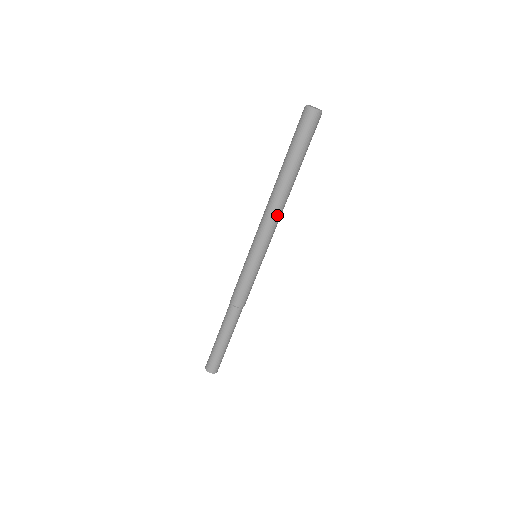
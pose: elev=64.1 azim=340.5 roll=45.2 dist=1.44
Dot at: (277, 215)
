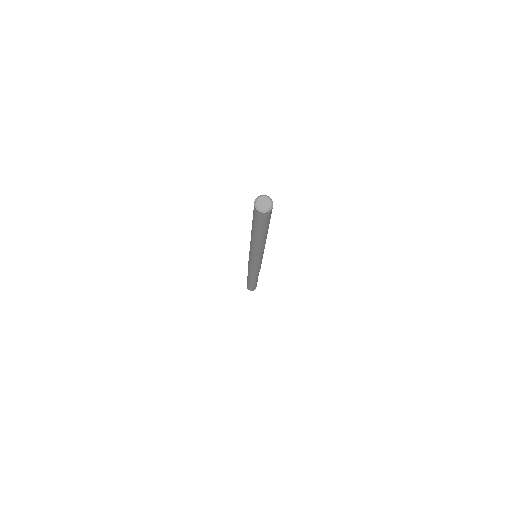
Dot at: (264, 246)
